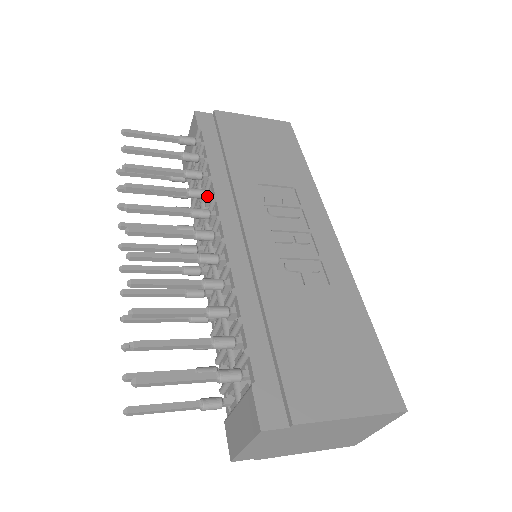
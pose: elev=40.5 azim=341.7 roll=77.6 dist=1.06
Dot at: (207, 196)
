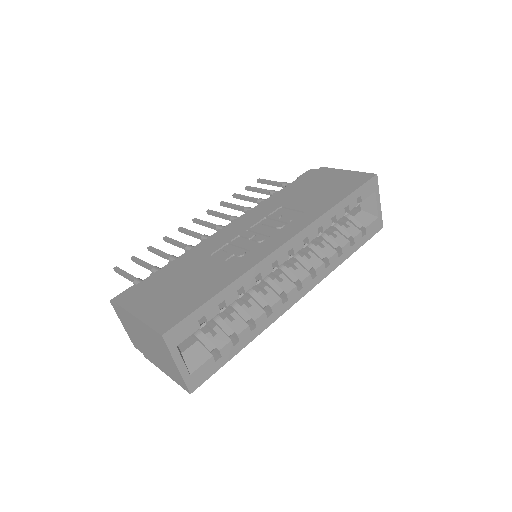
Dot at: occluded
